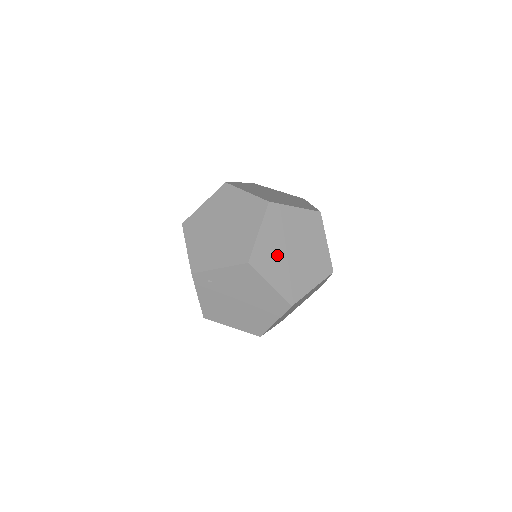
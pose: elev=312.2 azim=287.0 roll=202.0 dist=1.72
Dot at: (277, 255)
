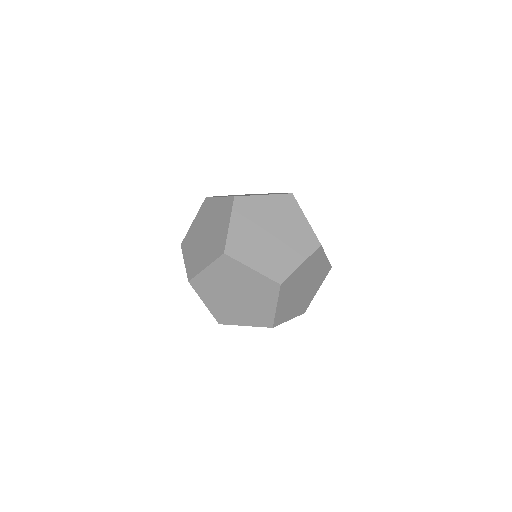
Dot at: (218, 290)
